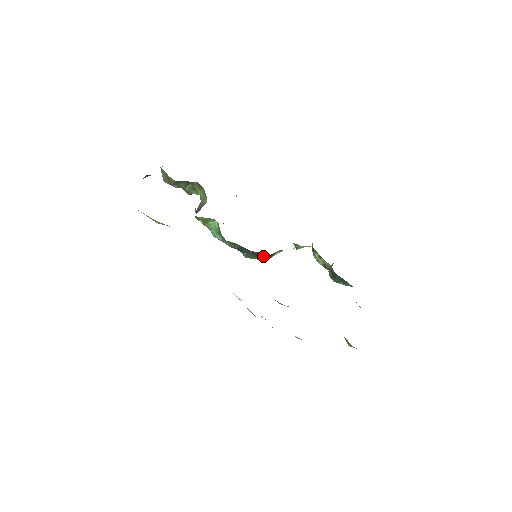
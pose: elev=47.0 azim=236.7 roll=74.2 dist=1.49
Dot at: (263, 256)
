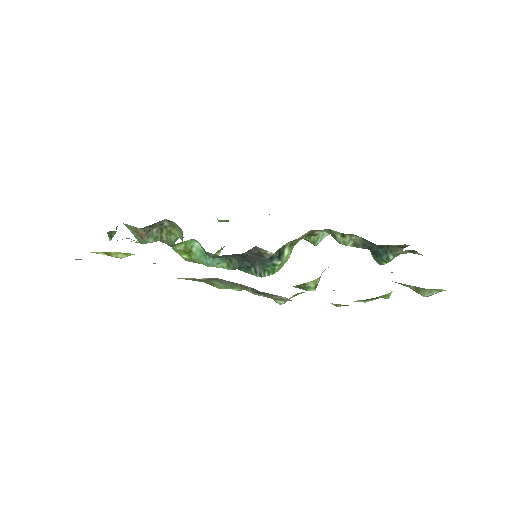
Dot at: (262, 250)
